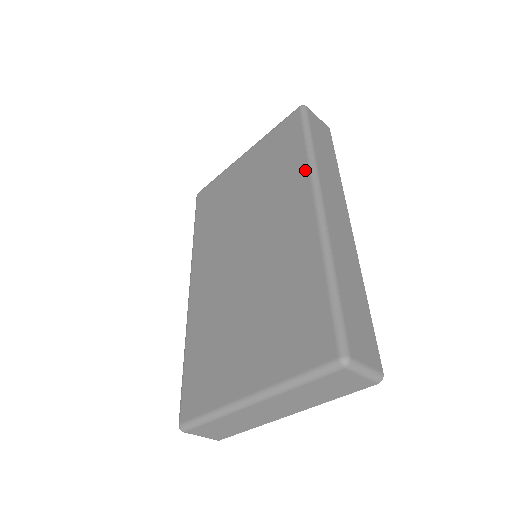
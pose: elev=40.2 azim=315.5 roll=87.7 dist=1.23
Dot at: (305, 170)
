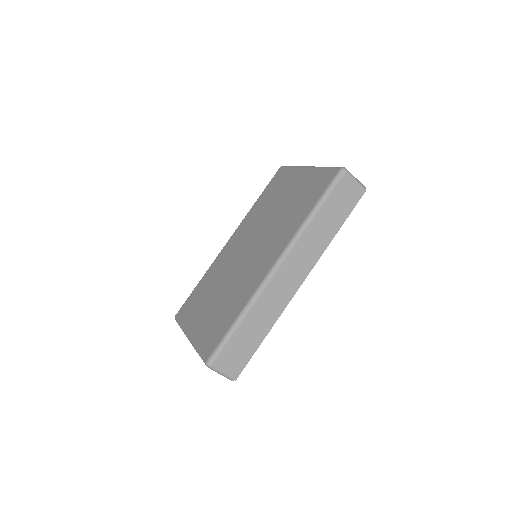
Dot at: (294, 232)
